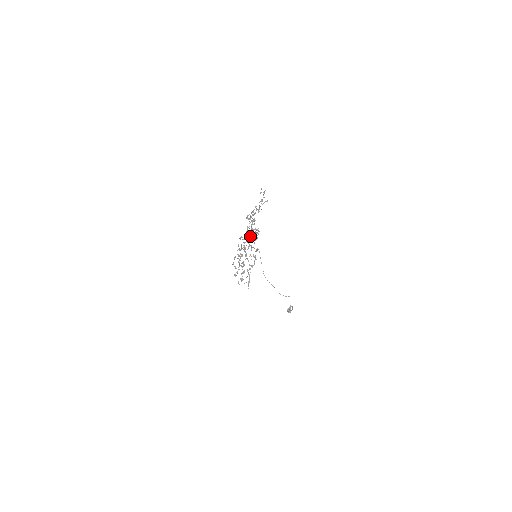
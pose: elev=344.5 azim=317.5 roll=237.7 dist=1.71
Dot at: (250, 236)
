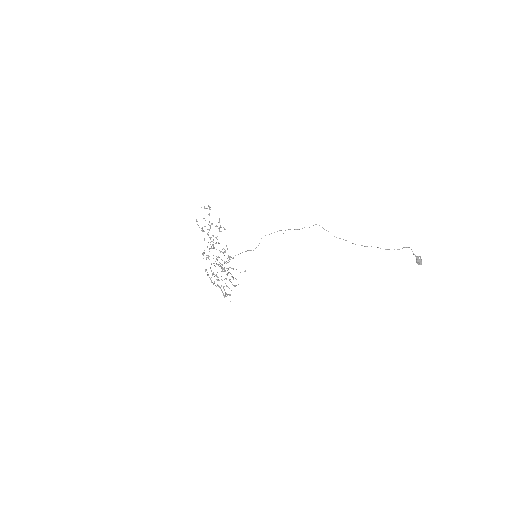
Dot at: occluded
